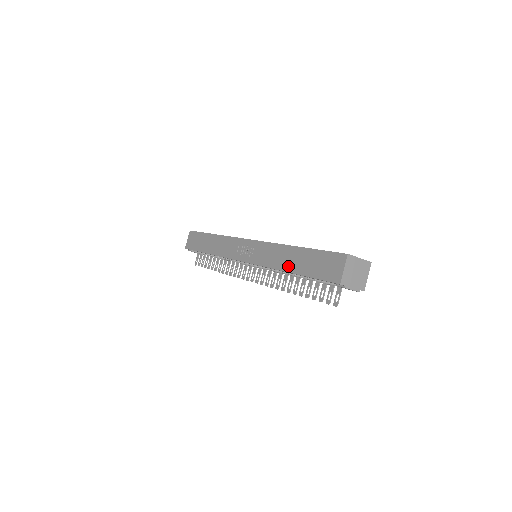
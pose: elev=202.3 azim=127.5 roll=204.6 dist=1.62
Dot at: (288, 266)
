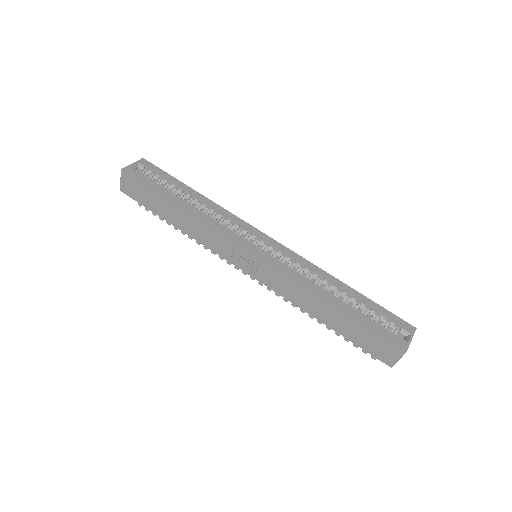
Dot at: (321, 317)
